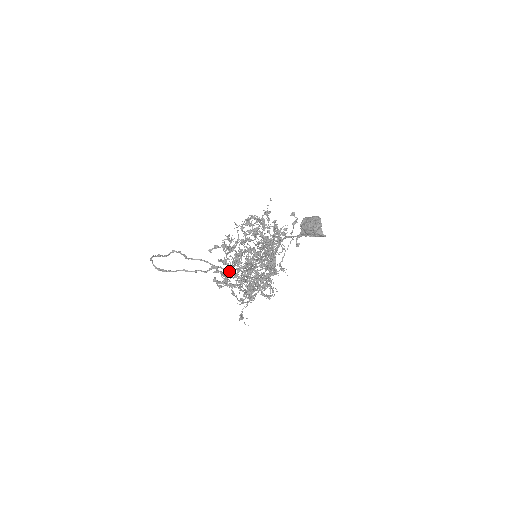
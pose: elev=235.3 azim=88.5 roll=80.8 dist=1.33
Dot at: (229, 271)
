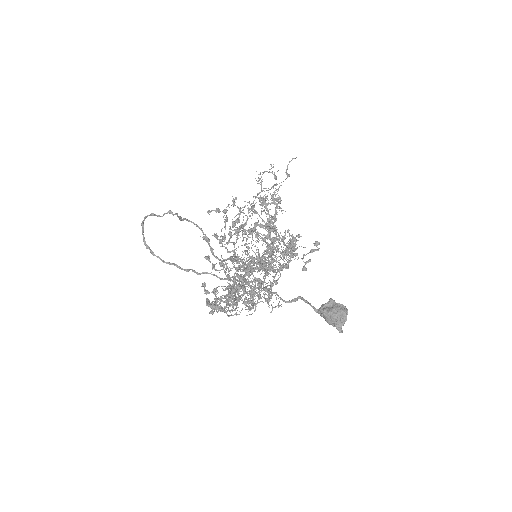
Dot at: (221, 257)
